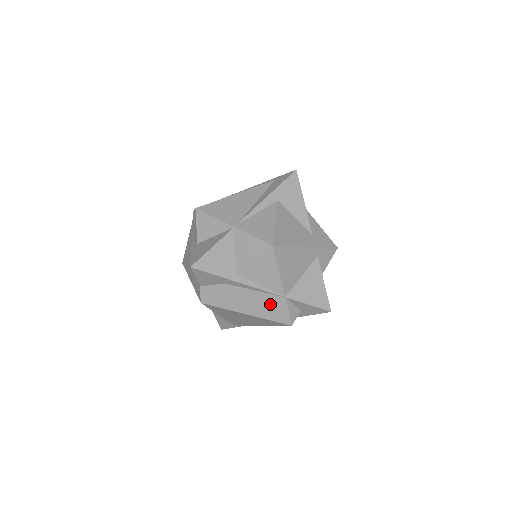
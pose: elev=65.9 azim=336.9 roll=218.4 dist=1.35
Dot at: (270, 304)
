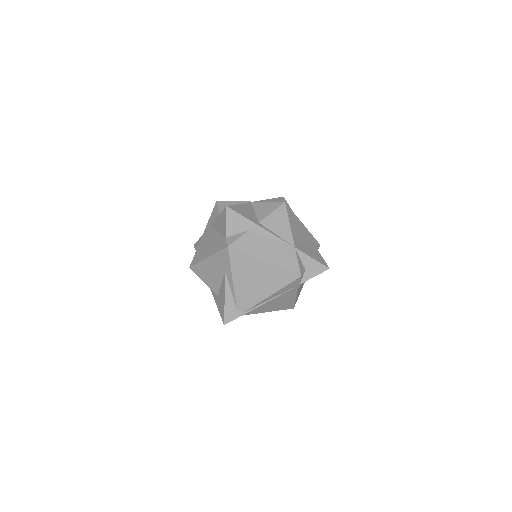
Dot at: (283, 253)
